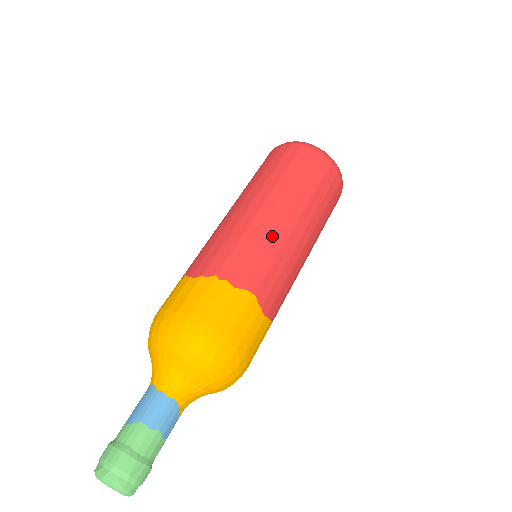
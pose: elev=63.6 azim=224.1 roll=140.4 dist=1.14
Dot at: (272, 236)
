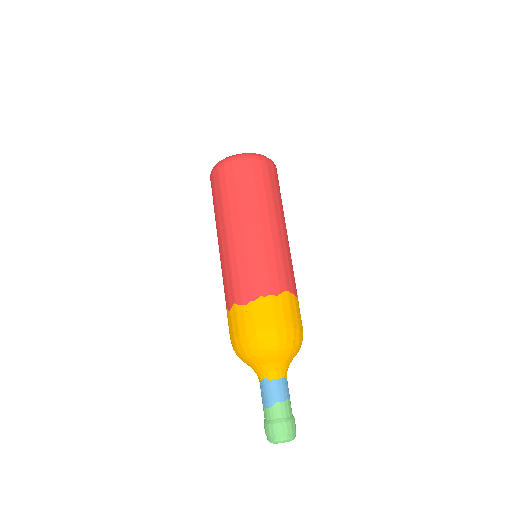
Dot at: (272, 246)
